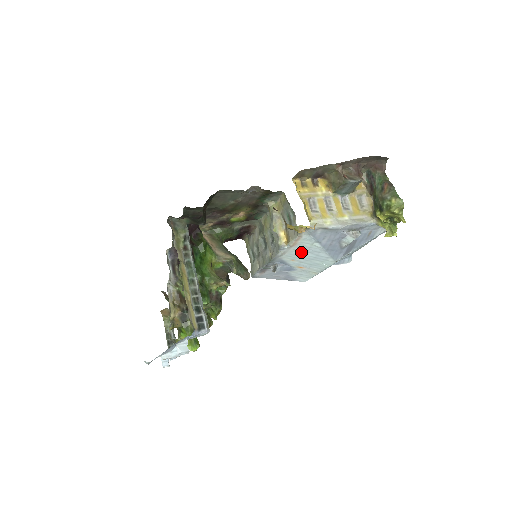
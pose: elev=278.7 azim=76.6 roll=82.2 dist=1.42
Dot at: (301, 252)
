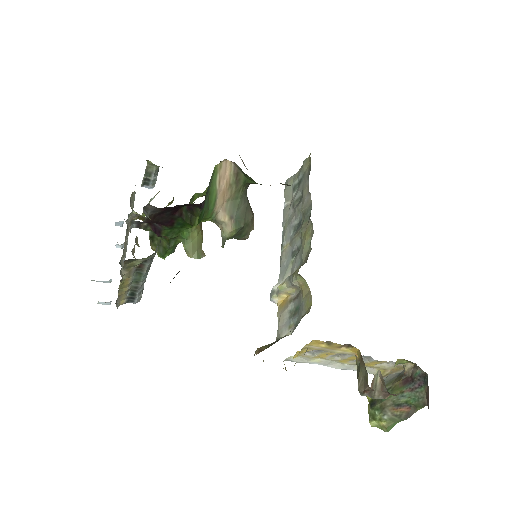
Dot at: occluded
